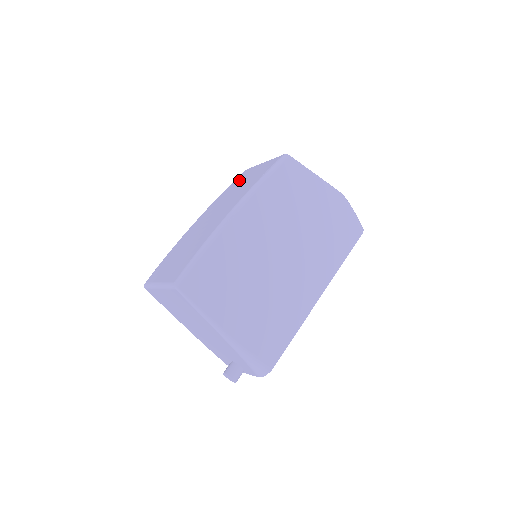
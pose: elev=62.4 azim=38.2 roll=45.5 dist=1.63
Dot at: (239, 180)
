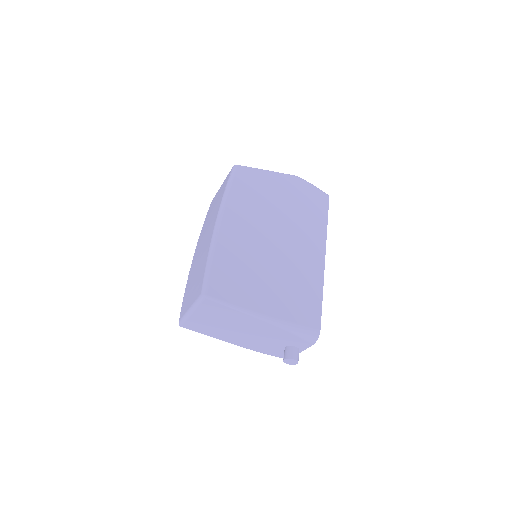
Dot at: (210, 209)
